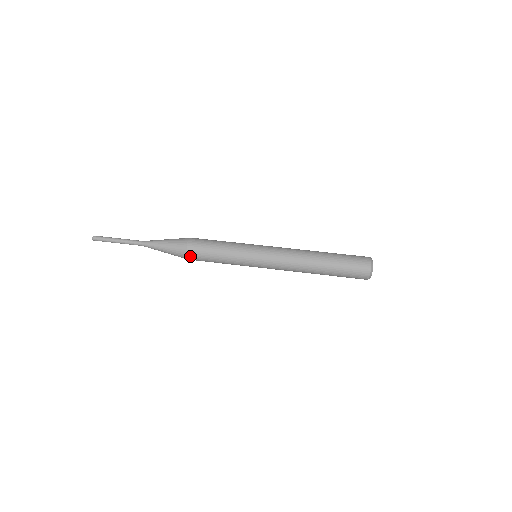
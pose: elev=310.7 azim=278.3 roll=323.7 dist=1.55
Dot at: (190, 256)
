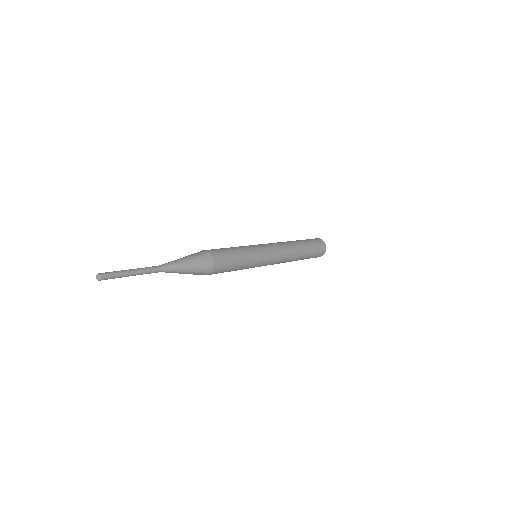
Dot at: (211, 251)
